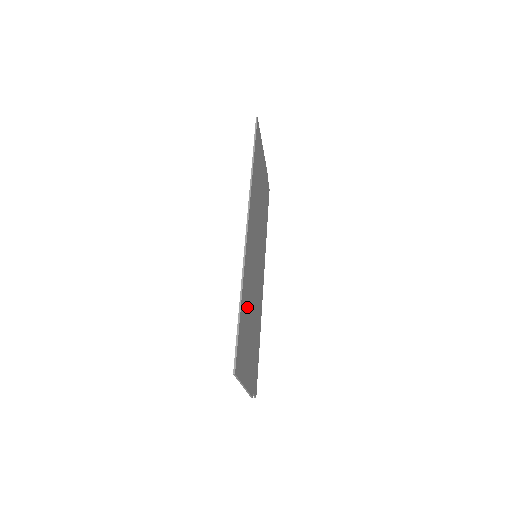
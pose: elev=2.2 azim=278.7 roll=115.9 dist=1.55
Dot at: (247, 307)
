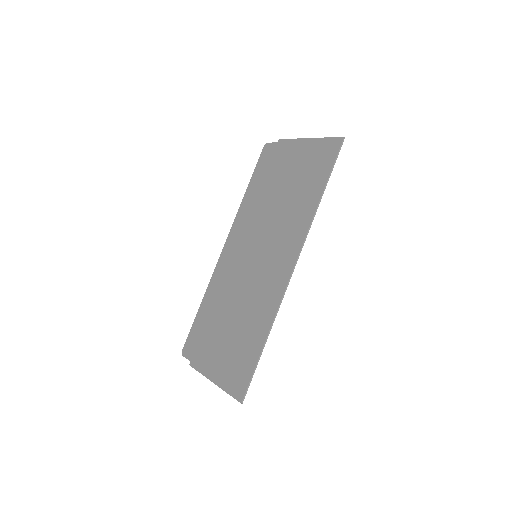
Dot at: (249, 325)
